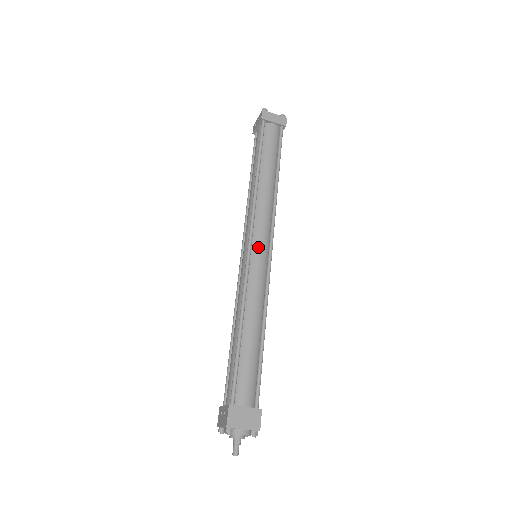
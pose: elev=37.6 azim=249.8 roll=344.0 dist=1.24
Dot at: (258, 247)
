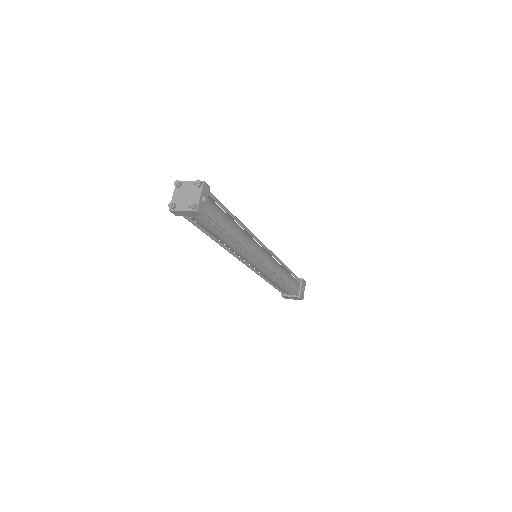
Dot at: (251, 265)
